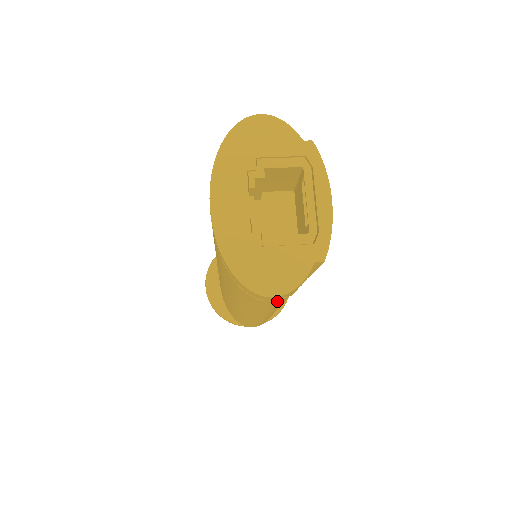
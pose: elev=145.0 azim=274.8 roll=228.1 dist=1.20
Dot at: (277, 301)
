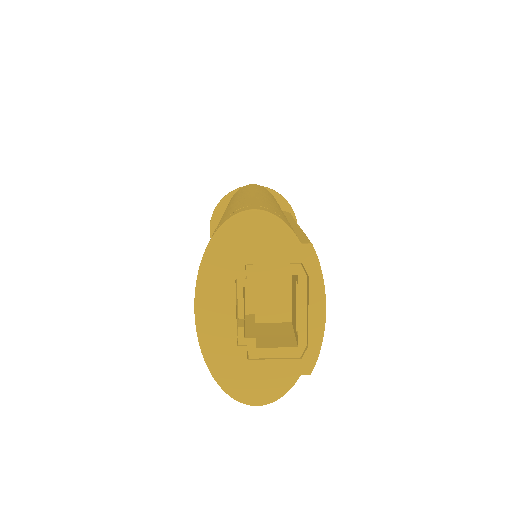
Dot at: occluded
